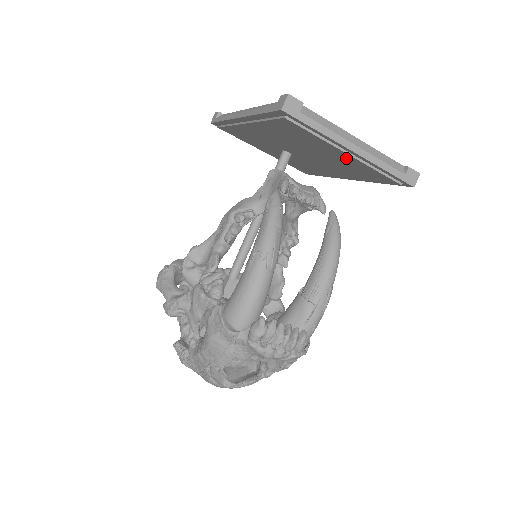
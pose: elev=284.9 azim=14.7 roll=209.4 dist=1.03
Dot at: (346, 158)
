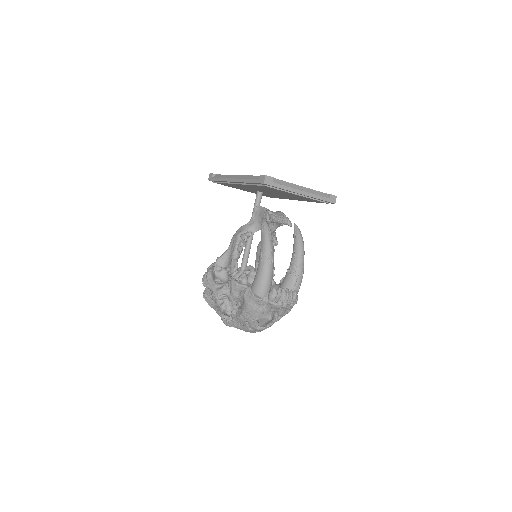
Dot at: (297, 196)
